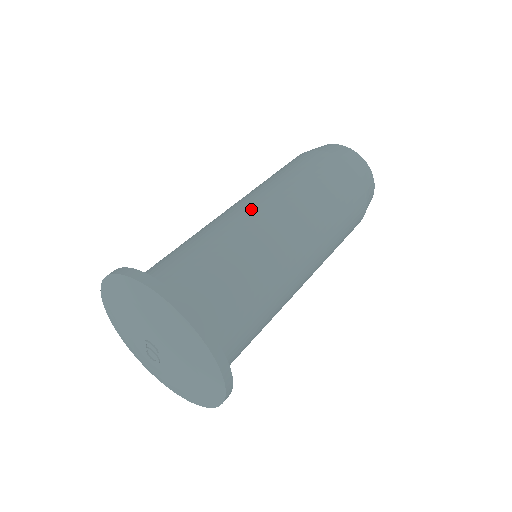
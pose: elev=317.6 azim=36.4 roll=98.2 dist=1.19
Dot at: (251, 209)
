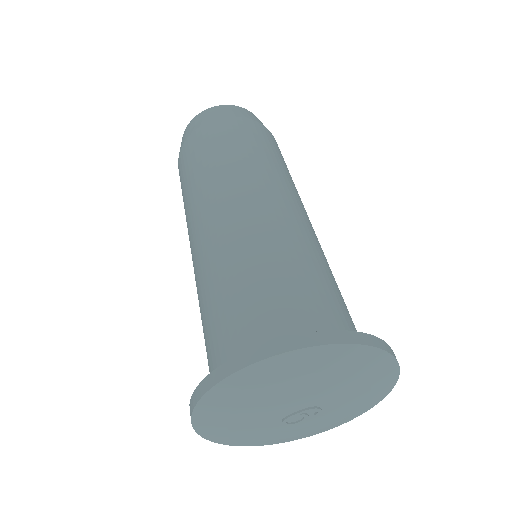
Dot at: (302, 215)
